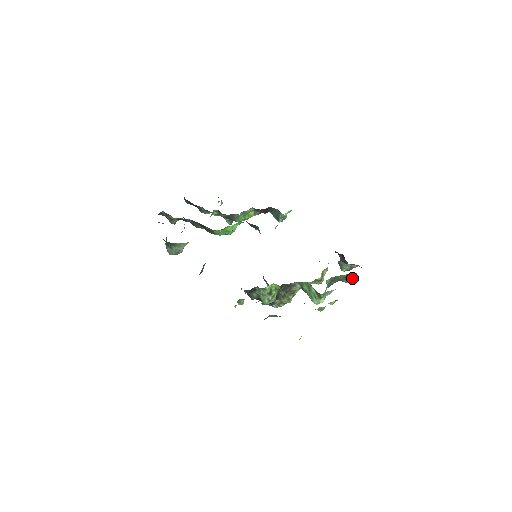
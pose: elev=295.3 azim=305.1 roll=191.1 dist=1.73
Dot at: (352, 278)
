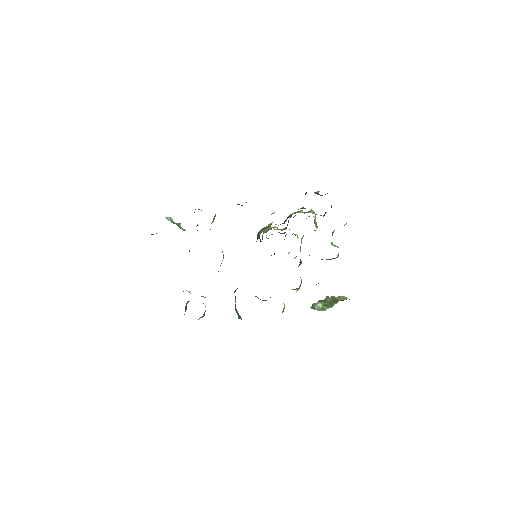
Dot at: occluded
